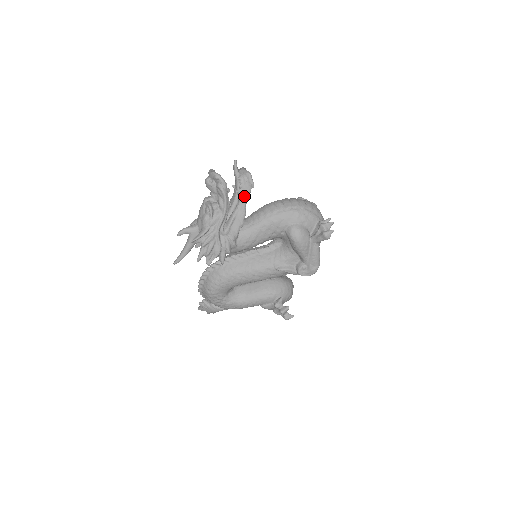
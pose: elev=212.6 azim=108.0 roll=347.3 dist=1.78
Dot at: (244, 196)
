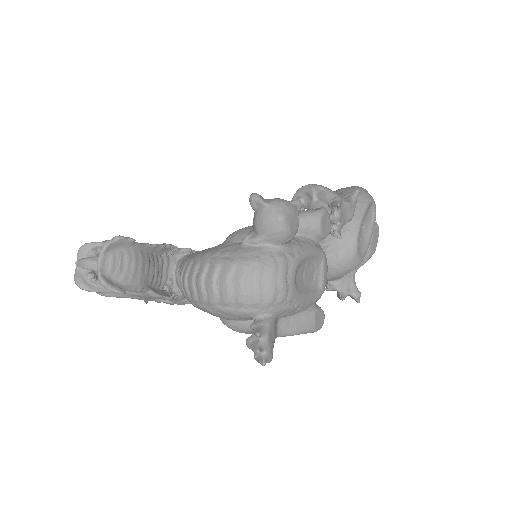
Dot at: occluded
